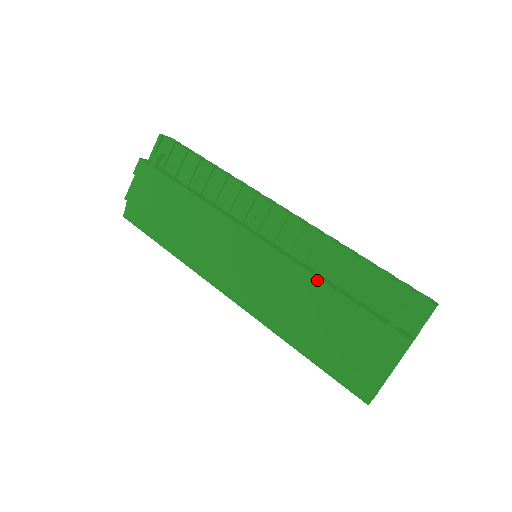
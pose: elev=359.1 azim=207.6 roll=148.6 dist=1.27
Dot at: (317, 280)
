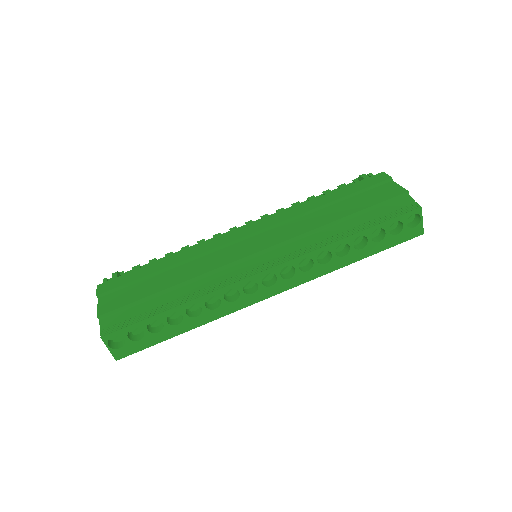
Dot at: (307, 203)
